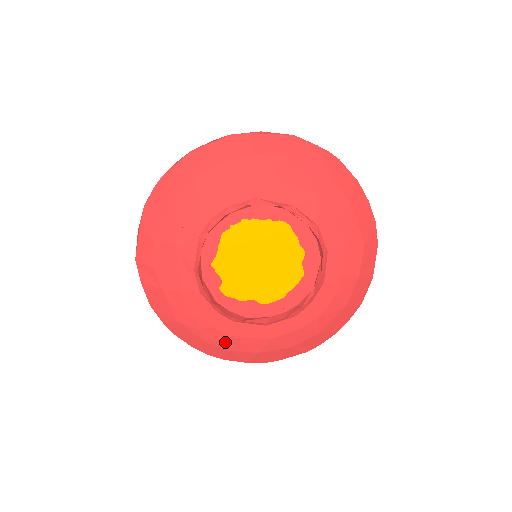
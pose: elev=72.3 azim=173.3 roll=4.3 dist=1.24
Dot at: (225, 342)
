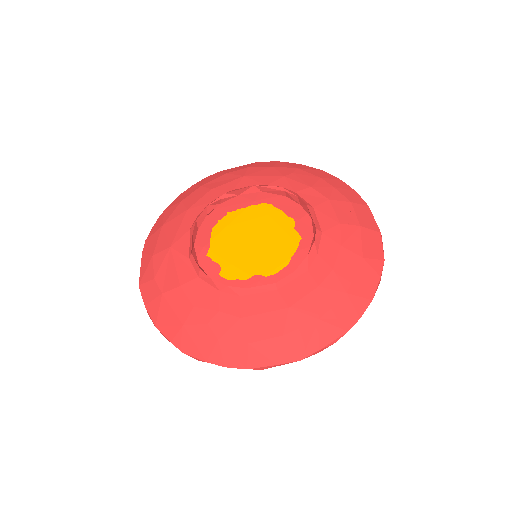
Dot at: (239, 330)
